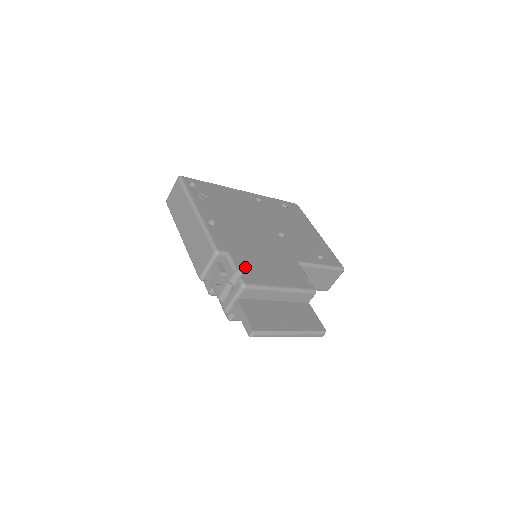
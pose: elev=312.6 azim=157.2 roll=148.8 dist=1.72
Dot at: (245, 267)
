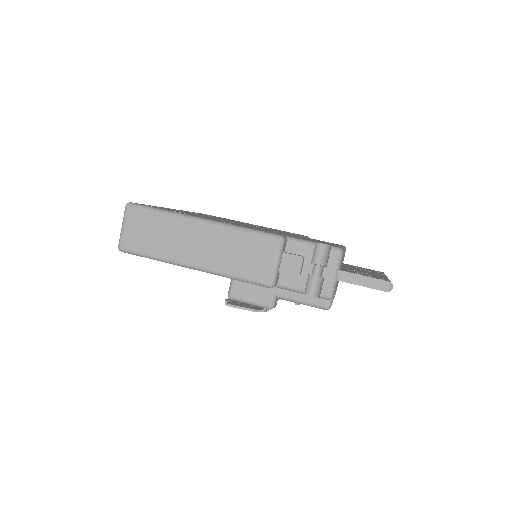
Dot at: occluded
